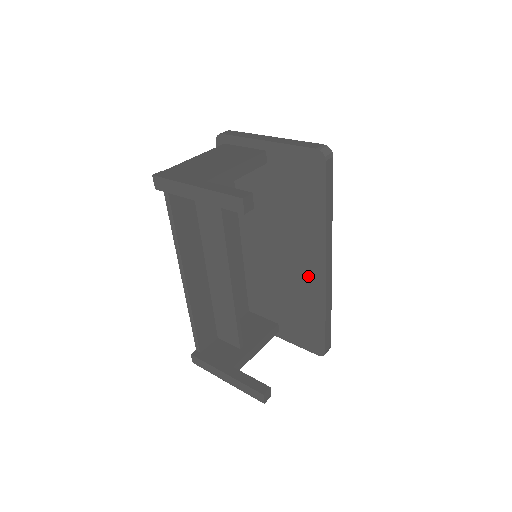
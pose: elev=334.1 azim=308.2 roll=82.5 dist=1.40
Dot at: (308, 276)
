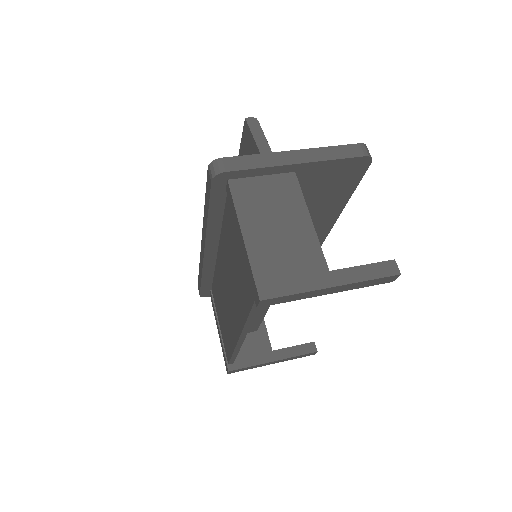
Dot at: occluded
